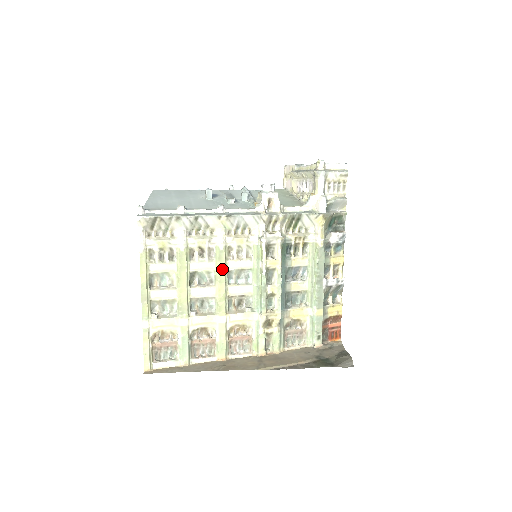
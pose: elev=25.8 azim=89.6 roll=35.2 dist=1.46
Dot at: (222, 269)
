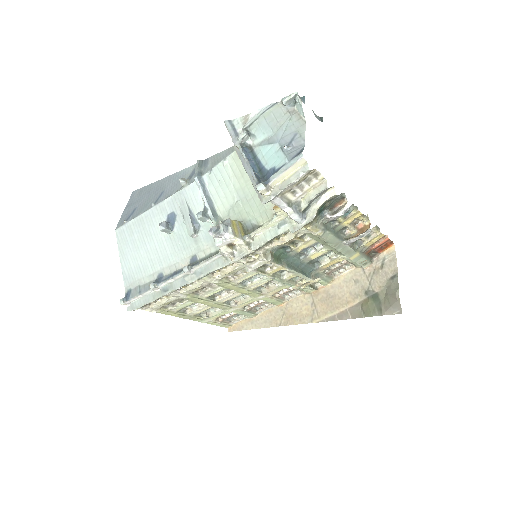
Dot at: (231, 287)
